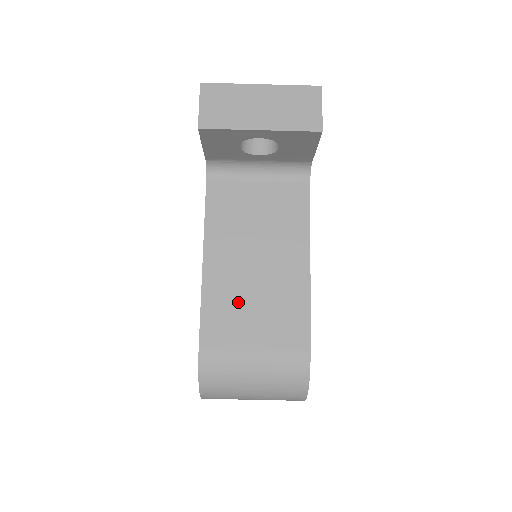
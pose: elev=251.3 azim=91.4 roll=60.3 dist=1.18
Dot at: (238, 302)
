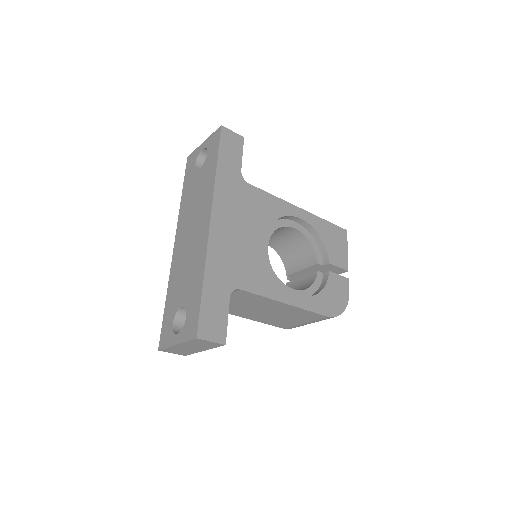
Dot at: (277, 319)
